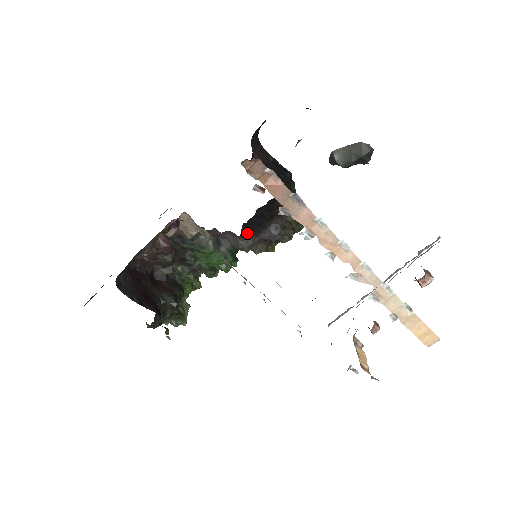
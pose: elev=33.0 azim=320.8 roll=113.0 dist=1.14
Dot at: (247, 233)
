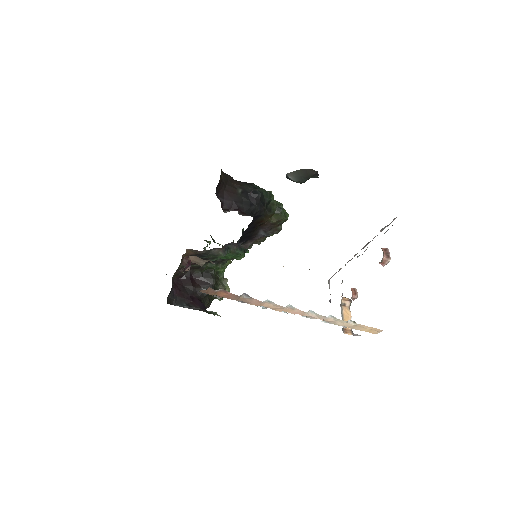
Dot at: (244, 242)
